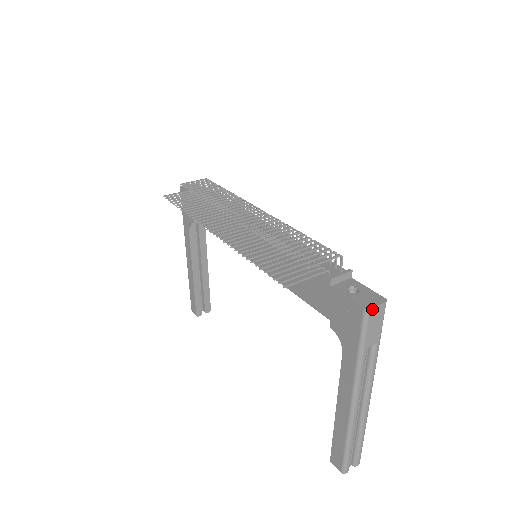
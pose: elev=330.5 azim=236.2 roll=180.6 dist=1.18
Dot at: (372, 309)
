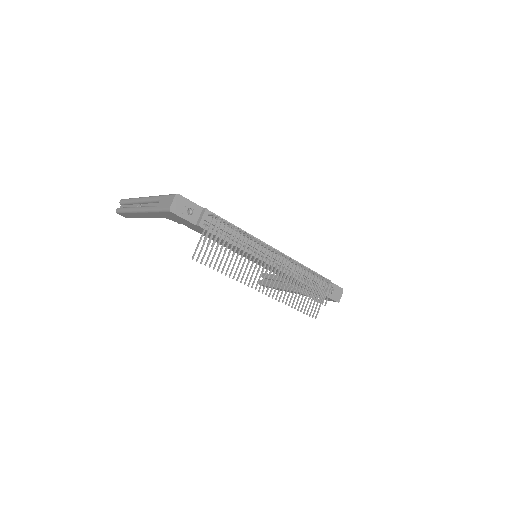
Dot at: occluded
